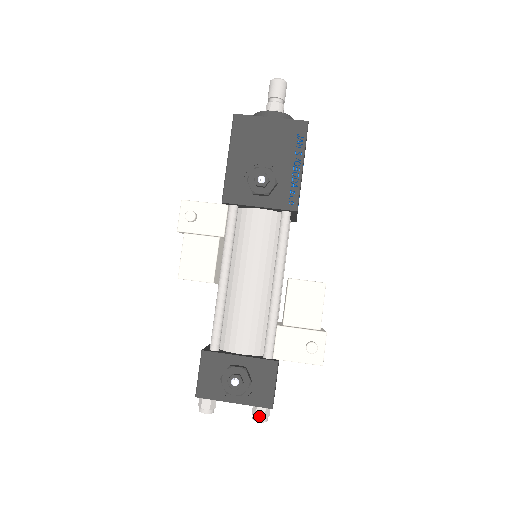
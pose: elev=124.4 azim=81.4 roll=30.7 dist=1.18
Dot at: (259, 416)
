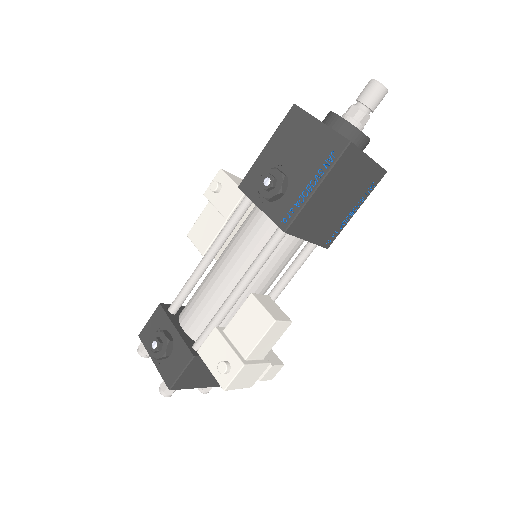
Dot at: (162, 387)
